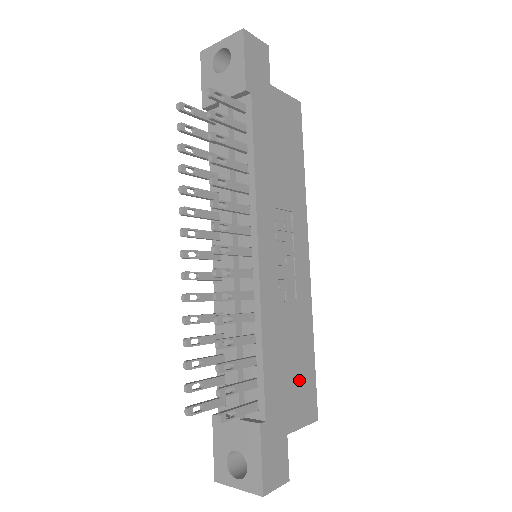
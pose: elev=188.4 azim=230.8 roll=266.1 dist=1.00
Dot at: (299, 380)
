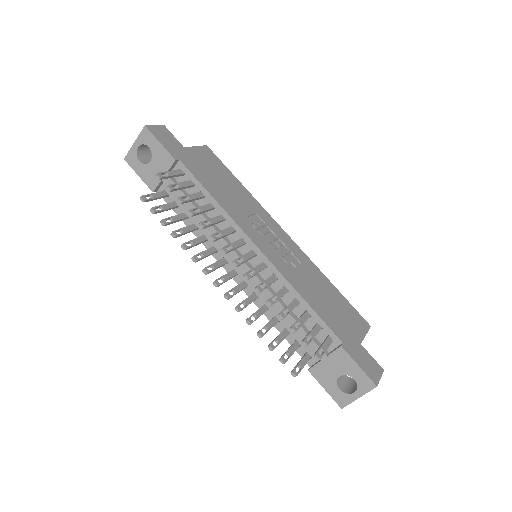
Dot at: (341, 309)
